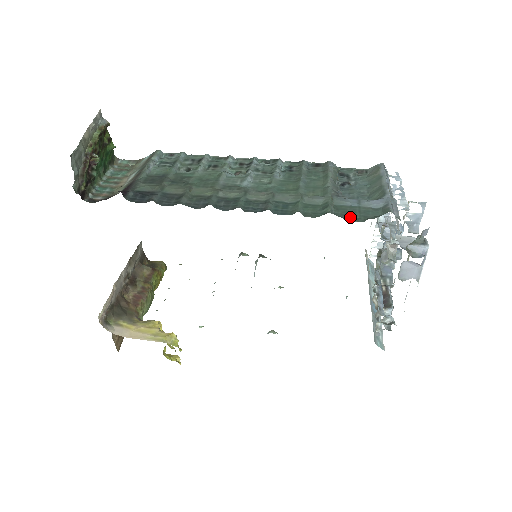
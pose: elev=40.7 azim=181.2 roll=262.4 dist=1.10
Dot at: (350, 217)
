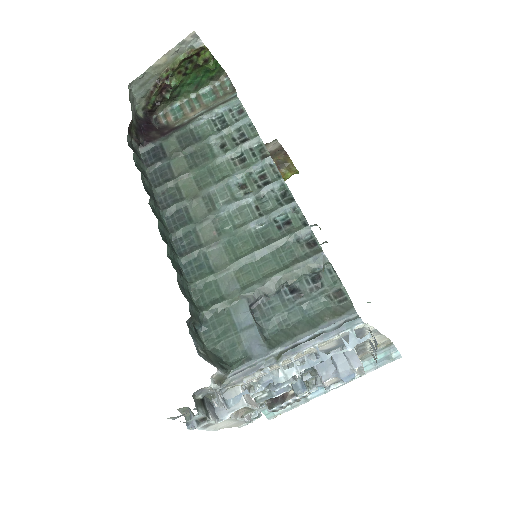
Dot at: (211, 333)
